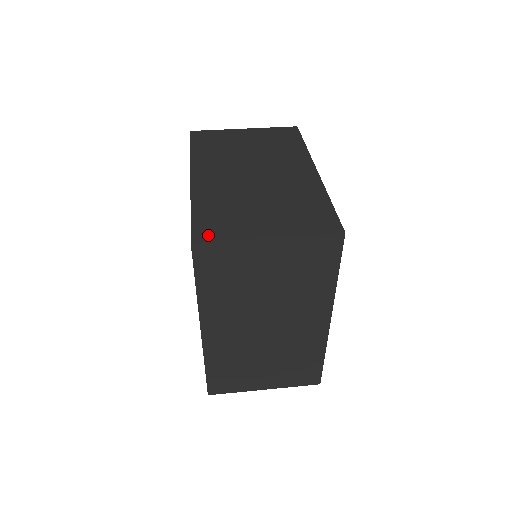
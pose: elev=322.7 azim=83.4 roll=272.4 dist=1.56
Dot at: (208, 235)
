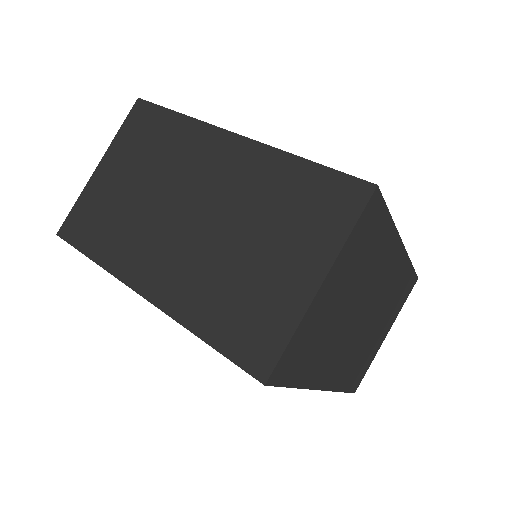
Dot at: (360, 380)
